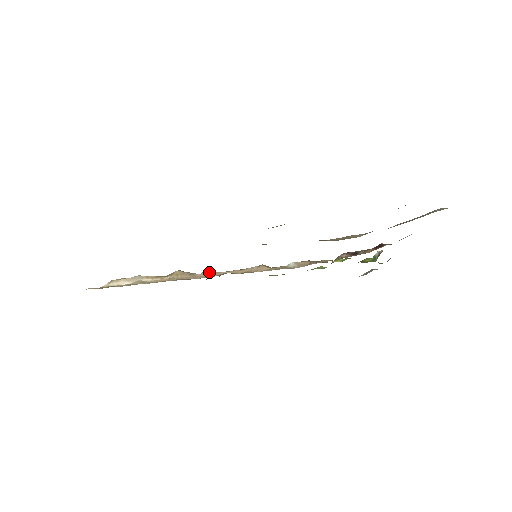
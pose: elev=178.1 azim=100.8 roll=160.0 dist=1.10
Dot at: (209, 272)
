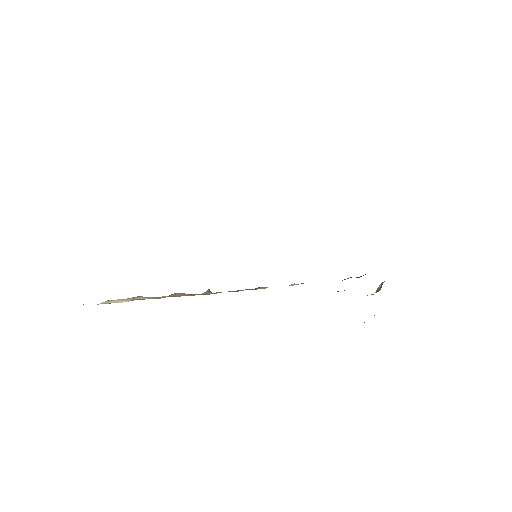
Dot at: (208, 292)
